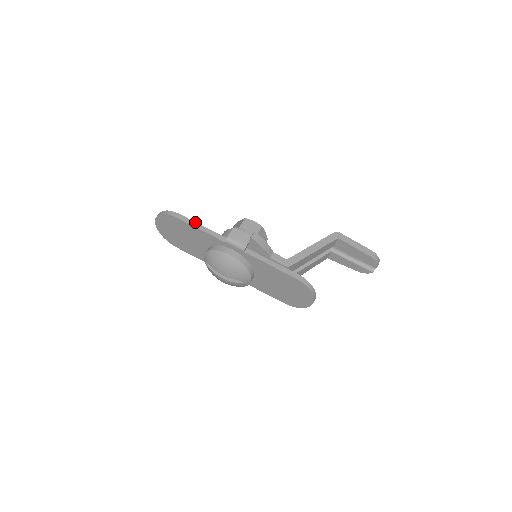
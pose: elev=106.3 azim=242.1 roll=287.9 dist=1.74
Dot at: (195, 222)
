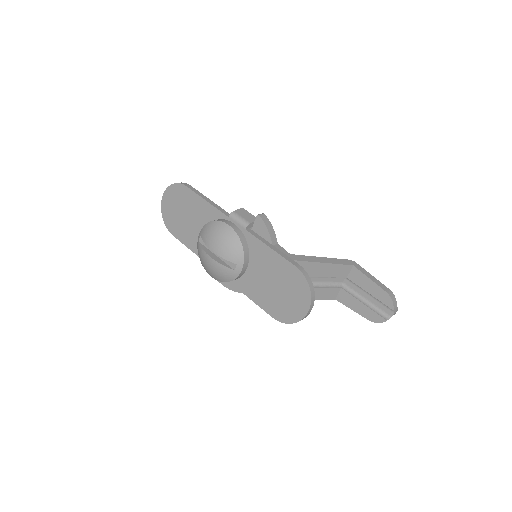
Dot at: occluded
